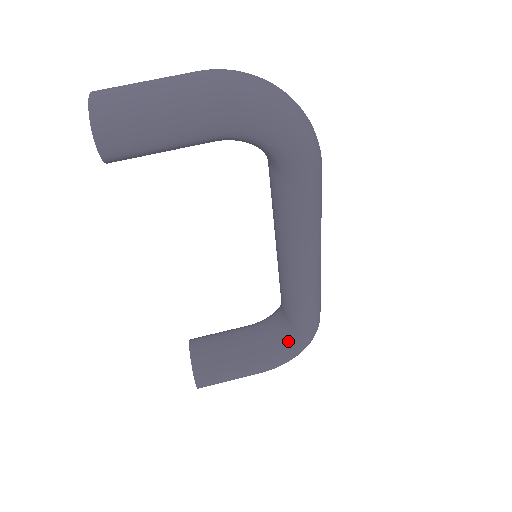
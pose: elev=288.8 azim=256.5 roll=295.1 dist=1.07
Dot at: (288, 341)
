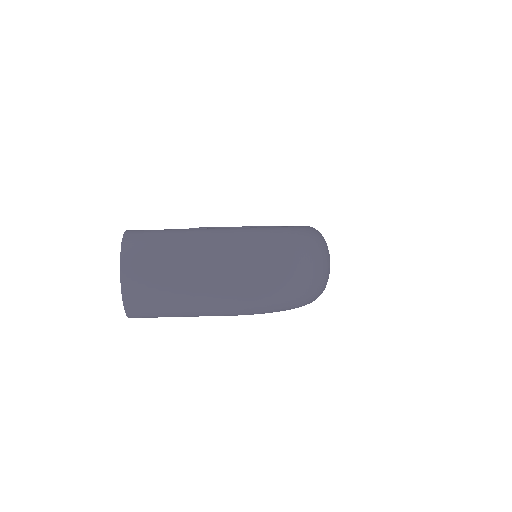
Dot at: occluded
